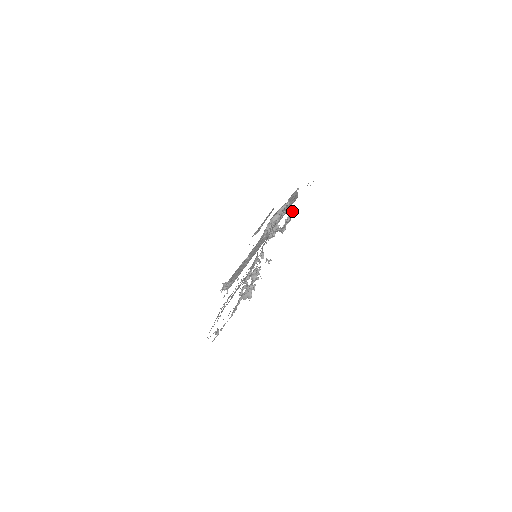
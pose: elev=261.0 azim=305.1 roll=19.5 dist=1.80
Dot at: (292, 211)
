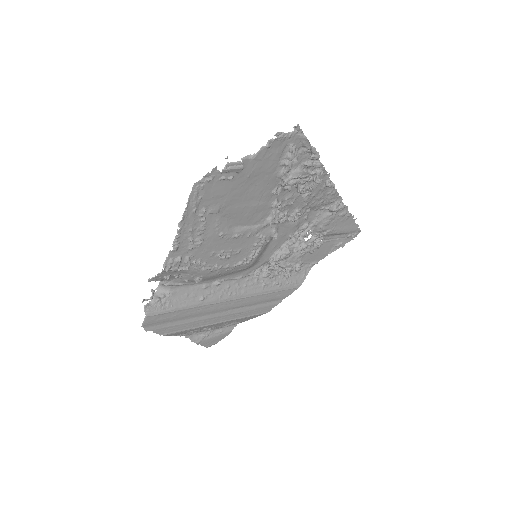
Dot at: (320, 246)
